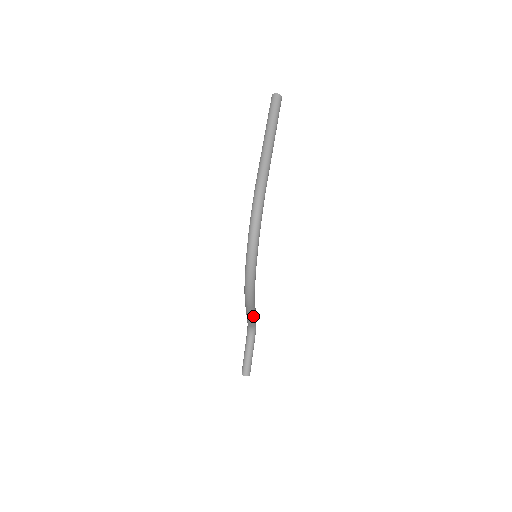
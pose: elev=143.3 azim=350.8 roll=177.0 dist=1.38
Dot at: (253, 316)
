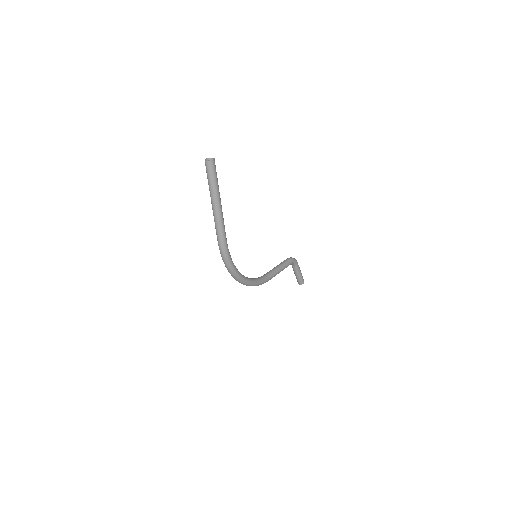
Dot at: occluded
